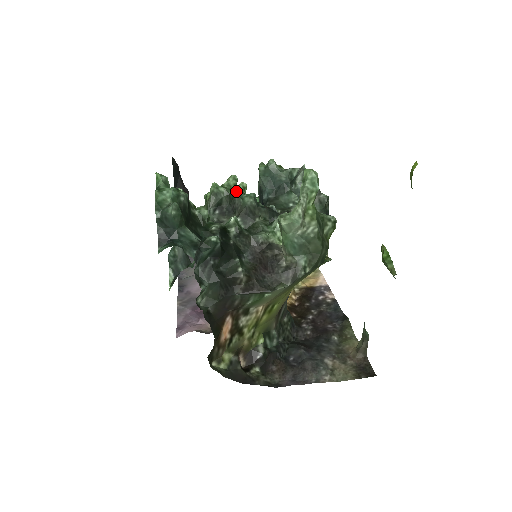
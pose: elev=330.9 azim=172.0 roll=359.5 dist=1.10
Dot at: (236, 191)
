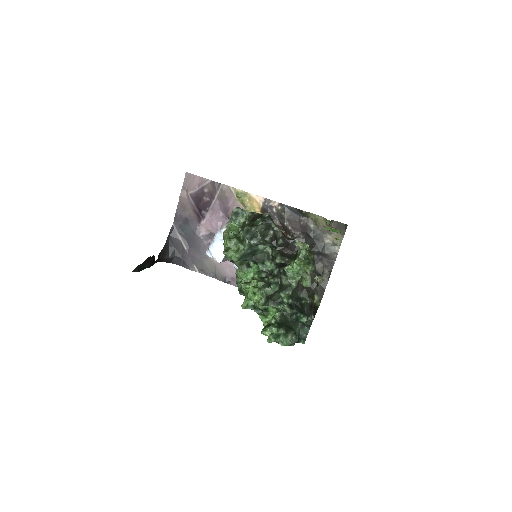
Dot at: (266, 292)
